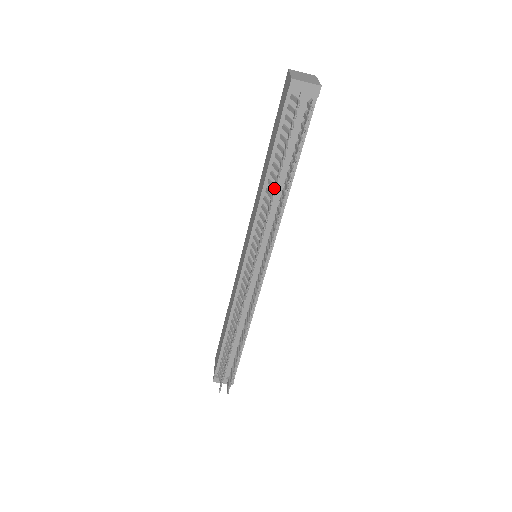
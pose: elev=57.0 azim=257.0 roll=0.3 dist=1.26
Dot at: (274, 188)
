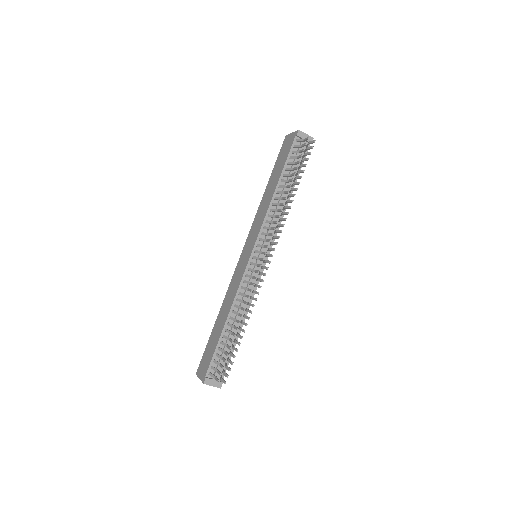
Dot at: (286, 191)
